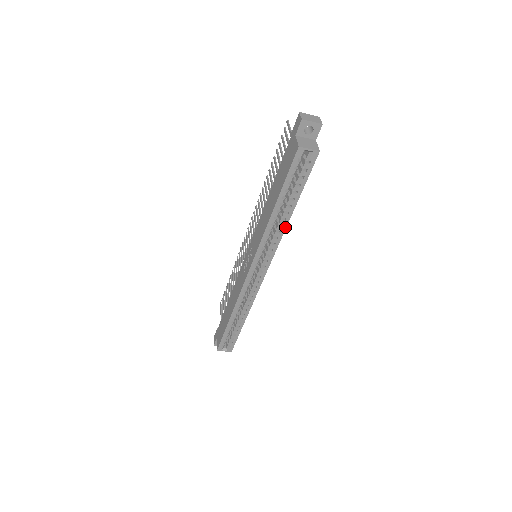
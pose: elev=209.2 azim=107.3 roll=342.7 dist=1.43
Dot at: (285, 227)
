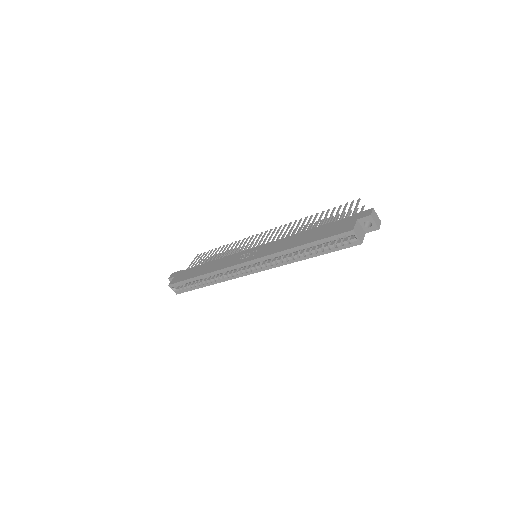
Dot at: (294, 261)
